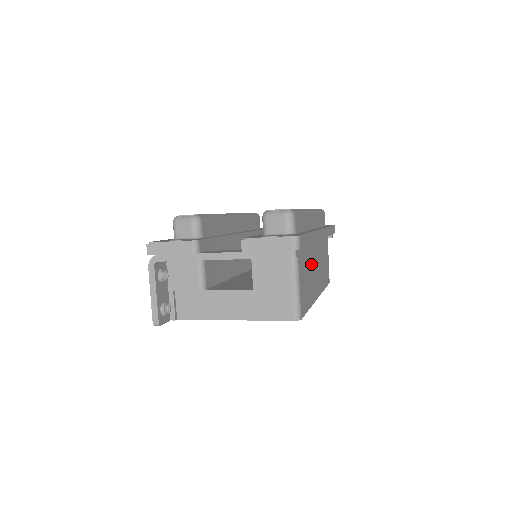
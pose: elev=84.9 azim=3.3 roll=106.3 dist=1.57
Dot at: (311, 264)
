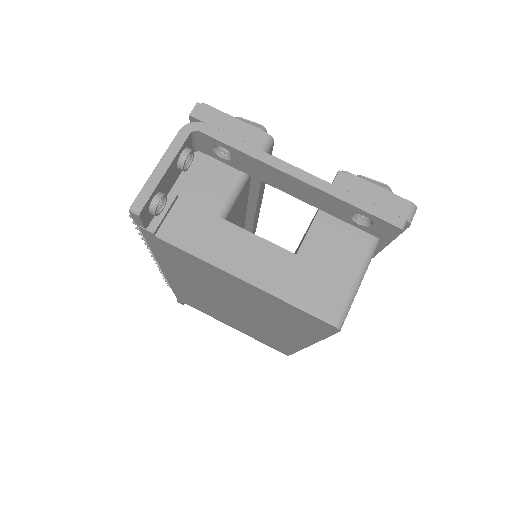
Dot at: occluded
